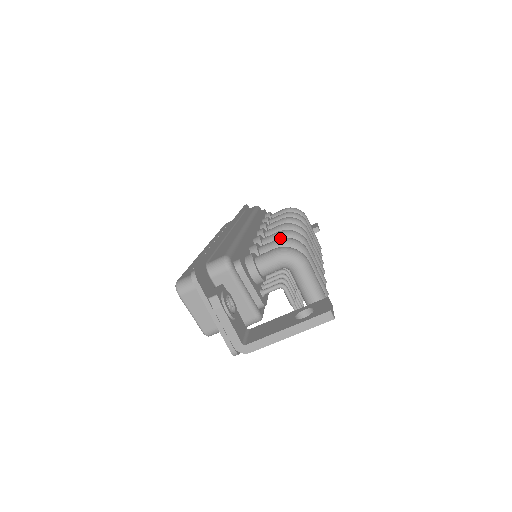
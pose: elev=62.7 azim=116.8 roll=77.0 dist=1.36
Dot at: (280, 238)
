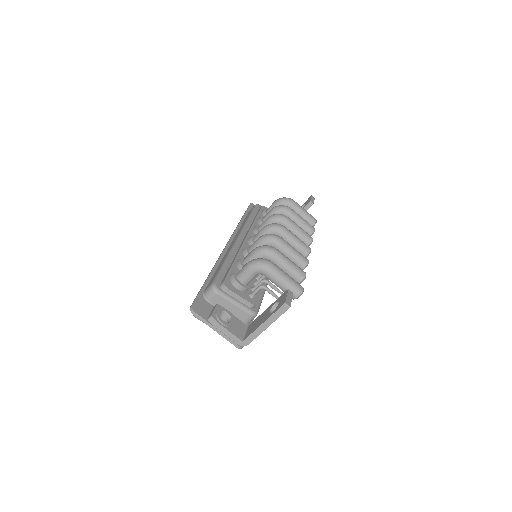
Dot at: (254, 249)
